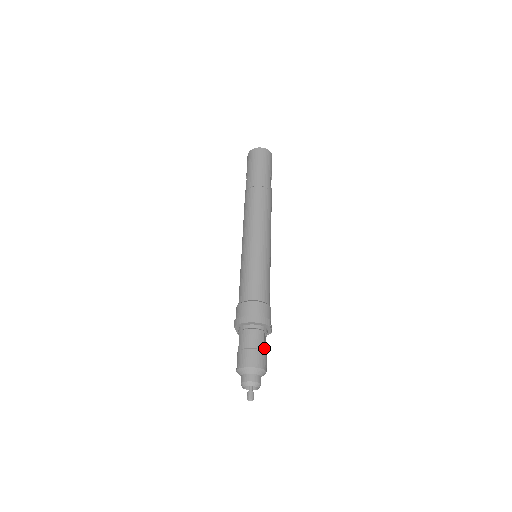
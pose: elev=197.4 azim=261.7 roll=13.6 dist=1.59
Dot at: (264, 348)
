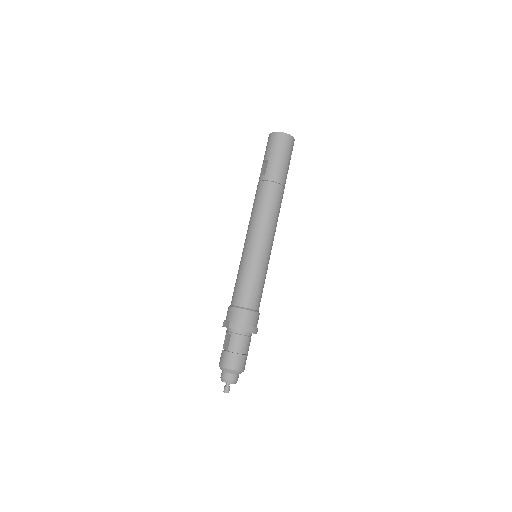
Dot at: occluded
